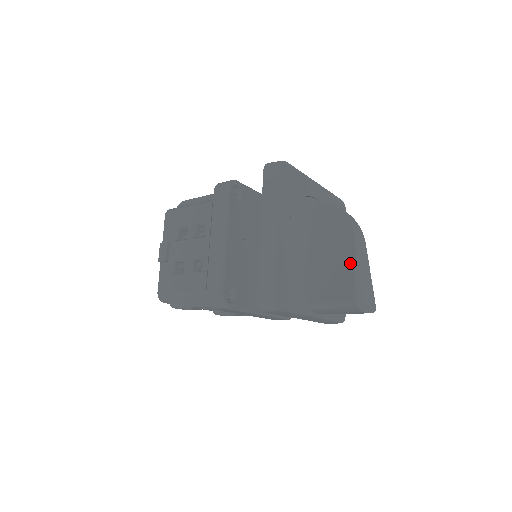
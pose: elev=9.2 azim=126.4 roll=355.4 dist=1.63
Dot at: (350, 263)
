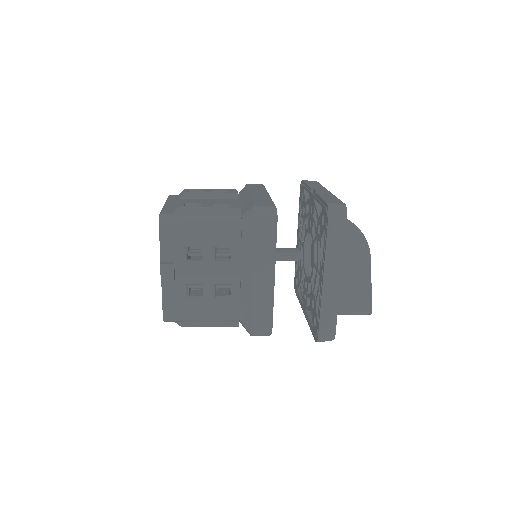
Dot at: (367, 280)
